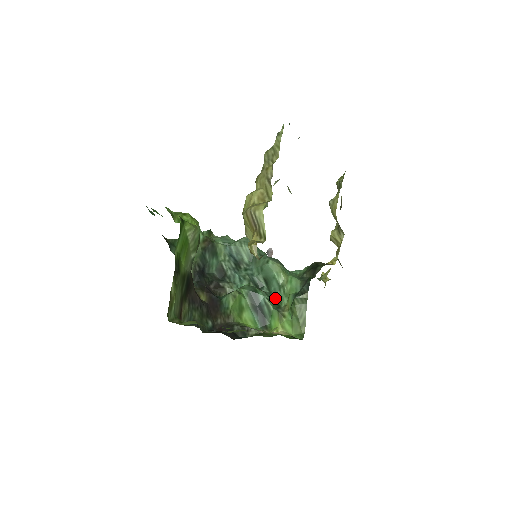
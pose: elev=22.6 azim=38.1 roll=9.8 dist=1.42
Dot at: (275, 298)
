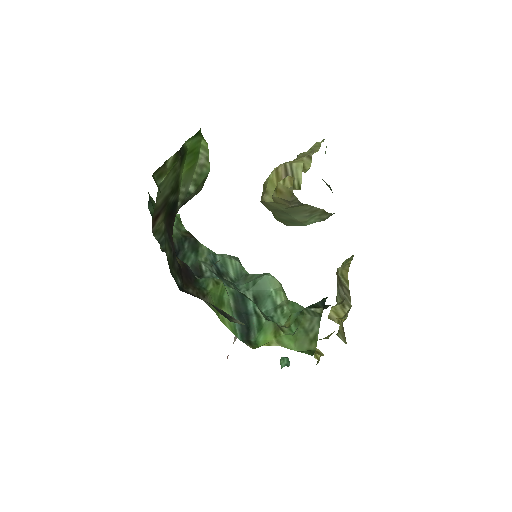
Dot at: (267, 317)
